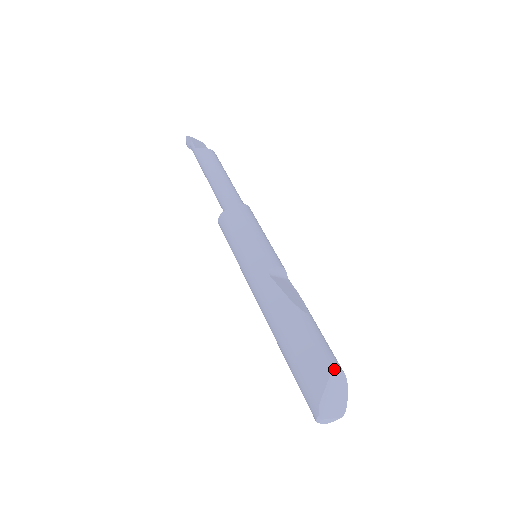
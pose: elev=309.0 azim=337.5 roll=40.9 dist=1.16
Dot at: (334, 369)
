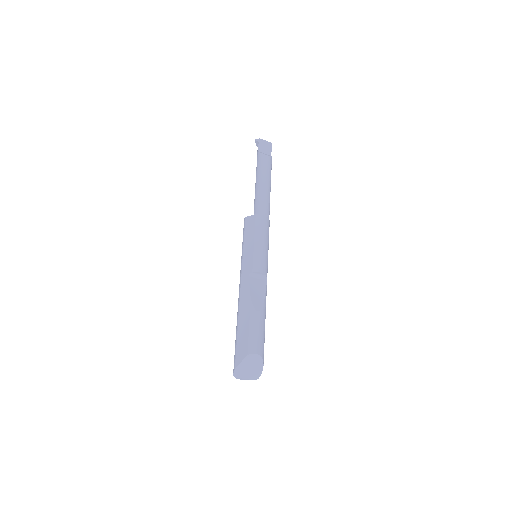
Dot at: (251, 353)
